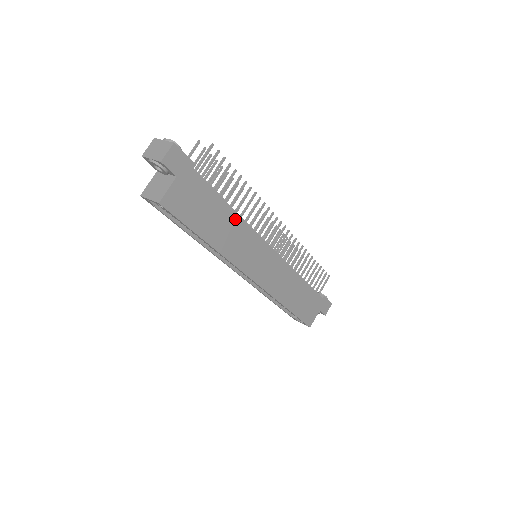
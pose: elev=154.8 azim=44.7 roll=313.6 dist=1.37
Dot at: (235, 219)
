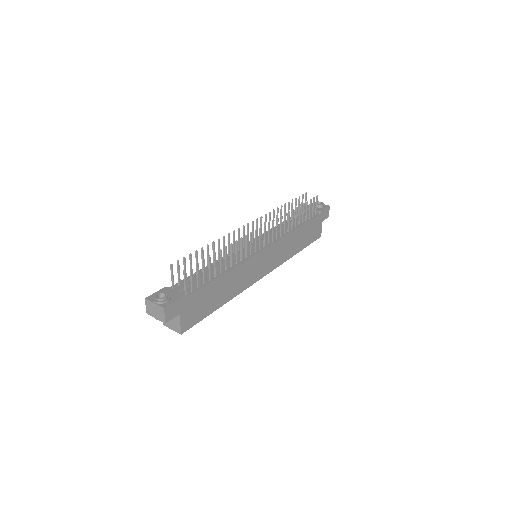
Dot at: (230, 275)
